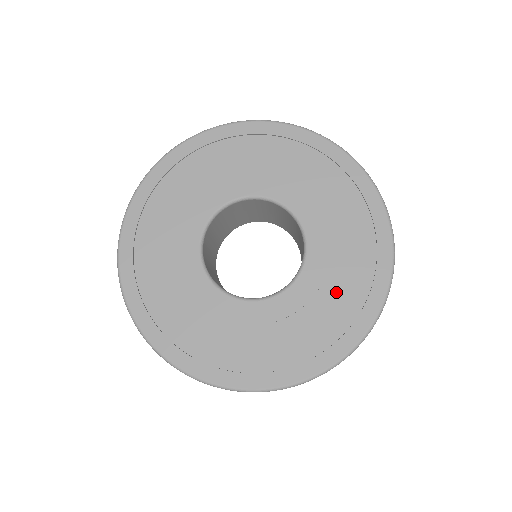
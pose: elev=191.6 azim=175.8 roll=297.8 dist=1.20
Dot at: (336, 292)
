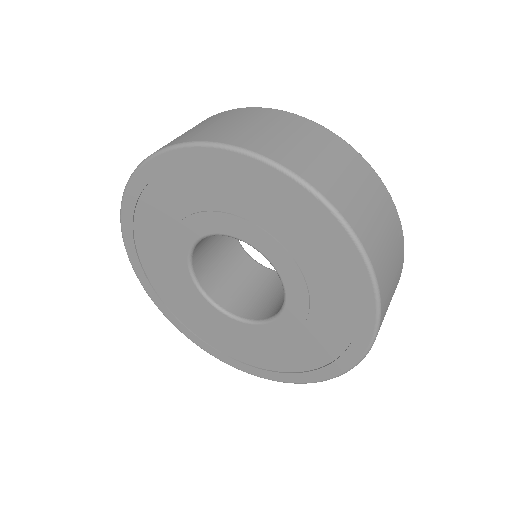
Dot at: (321, 330)
